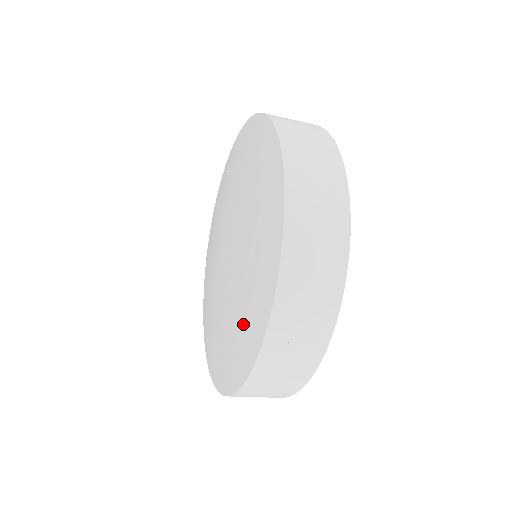
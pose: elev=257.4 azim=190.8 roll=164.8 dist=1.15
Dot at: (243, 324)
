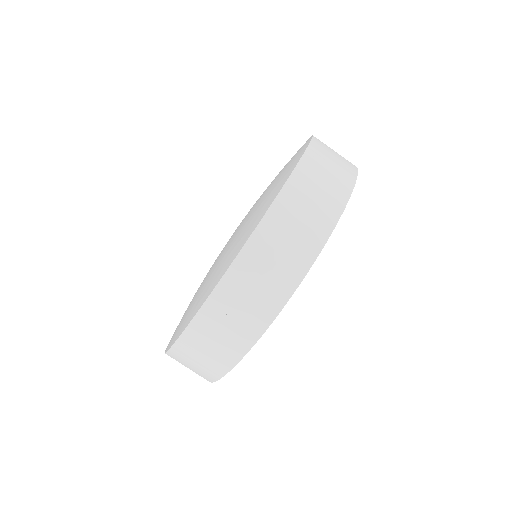
Dot at: (192, 305)
